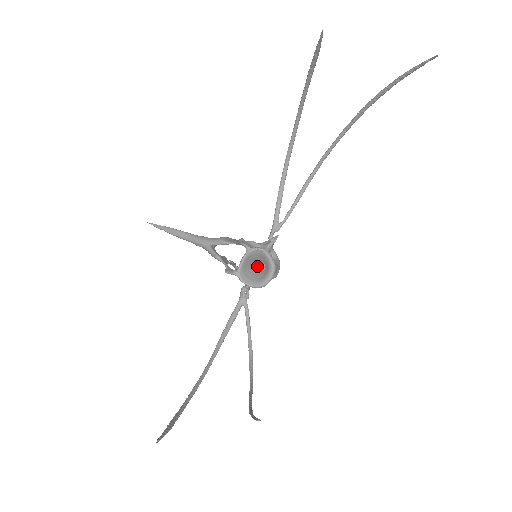
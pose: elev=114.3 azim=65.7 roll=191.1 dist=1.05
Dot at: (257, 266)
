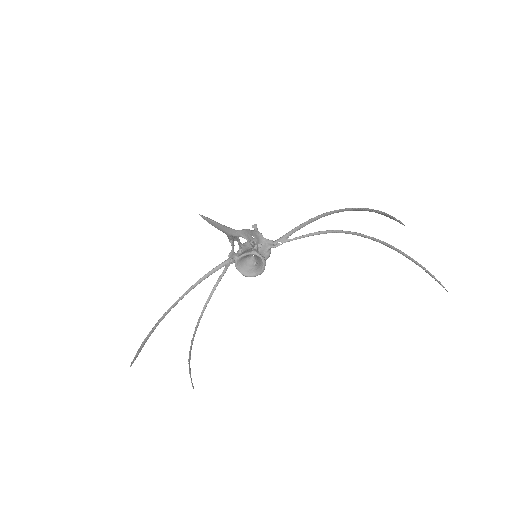
Dot at: (252, 255)
